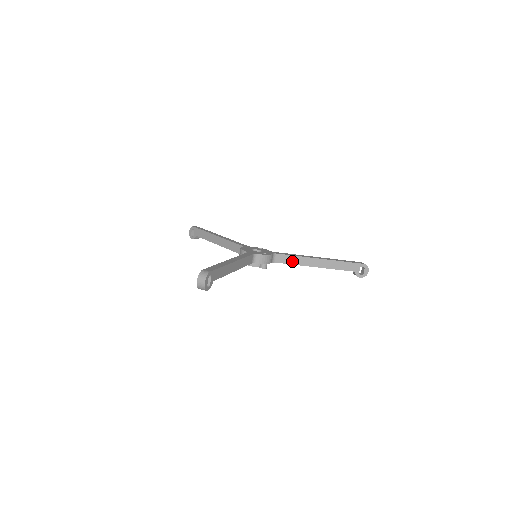
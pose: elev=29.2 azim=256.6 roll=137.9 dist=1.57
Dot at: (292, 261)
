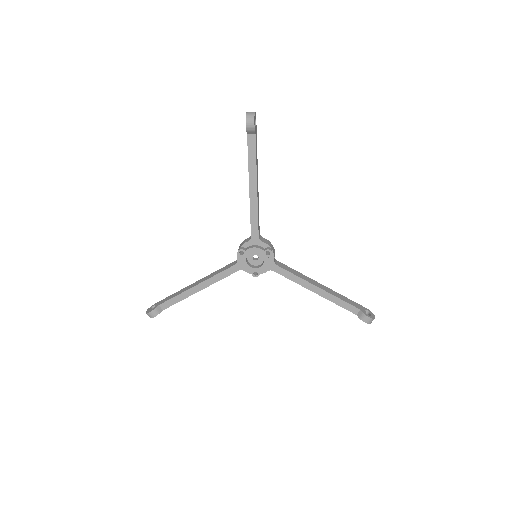
Dot at: (294, 273)
